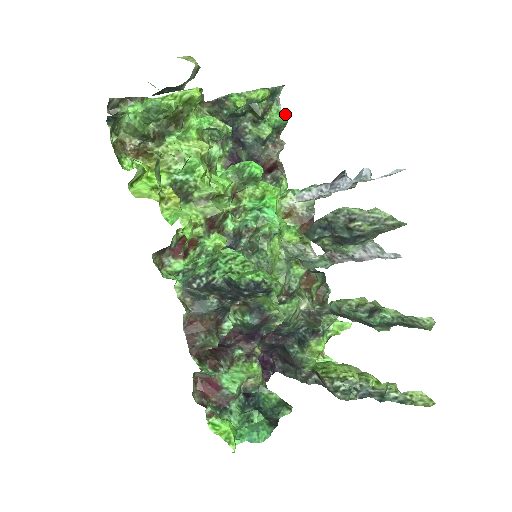
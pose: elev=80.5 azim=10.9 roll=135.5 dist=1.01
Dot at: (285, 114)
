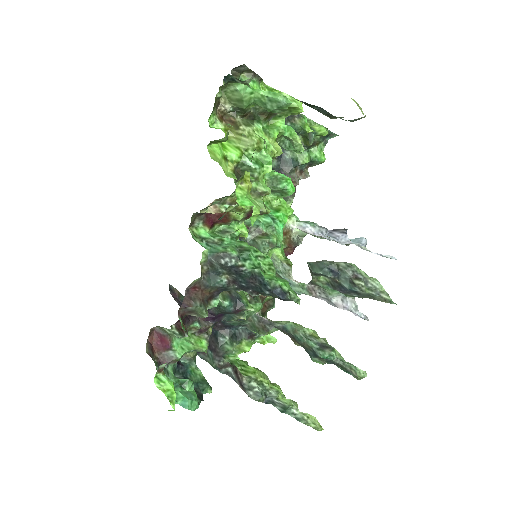
Dot at: occluded
